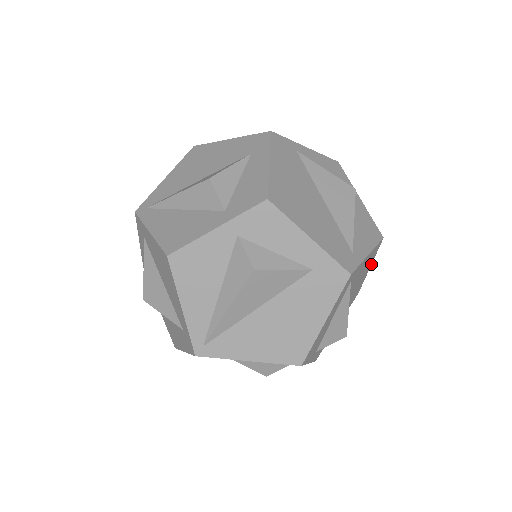
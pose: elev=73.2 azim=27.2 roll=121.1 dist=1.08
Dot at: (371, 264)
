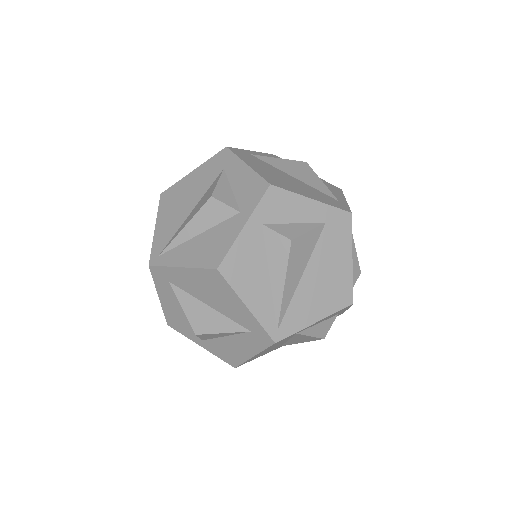
Dot at: occluded
